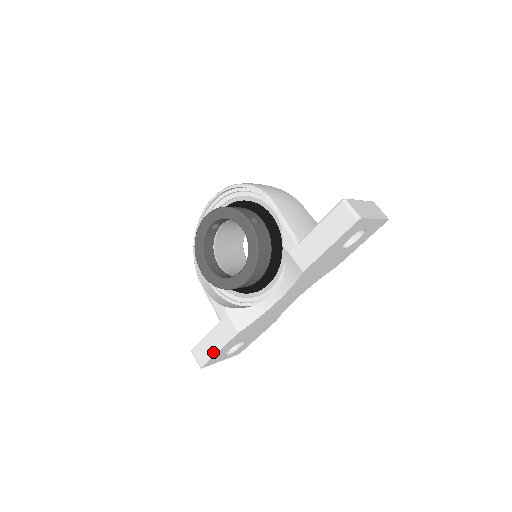
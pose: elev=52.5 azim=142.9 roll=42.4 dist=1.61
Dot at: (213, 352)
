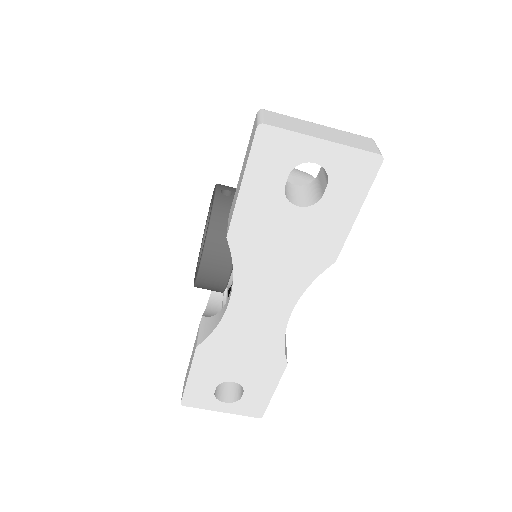
Dot at: (186, 379)
